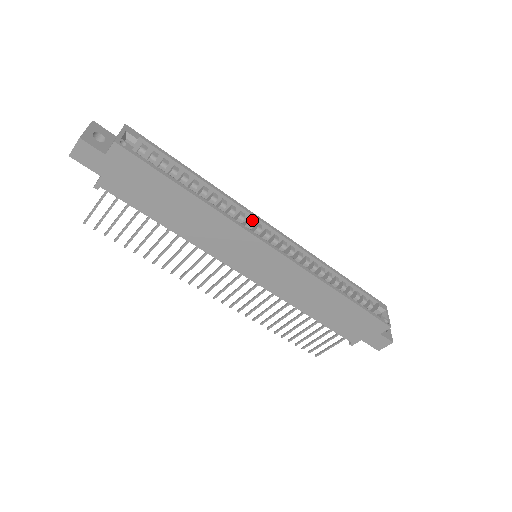
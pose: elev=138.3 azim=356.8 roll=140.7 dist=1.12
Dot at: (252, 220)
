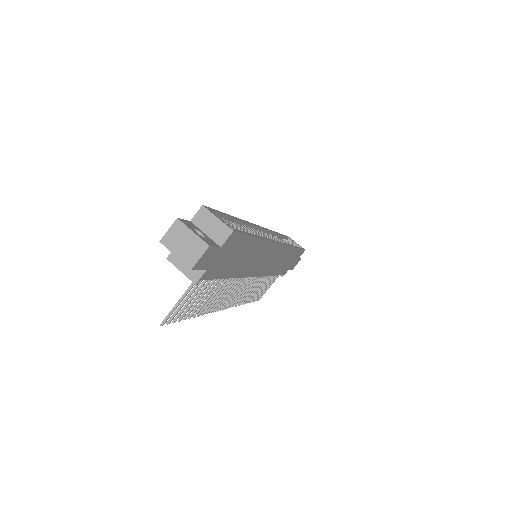
Dot at: (256, 230)
